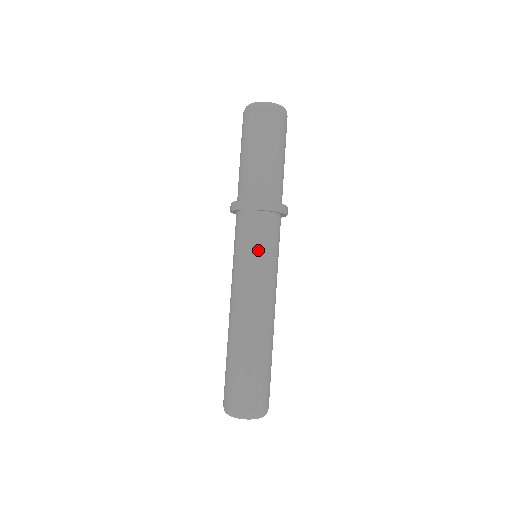
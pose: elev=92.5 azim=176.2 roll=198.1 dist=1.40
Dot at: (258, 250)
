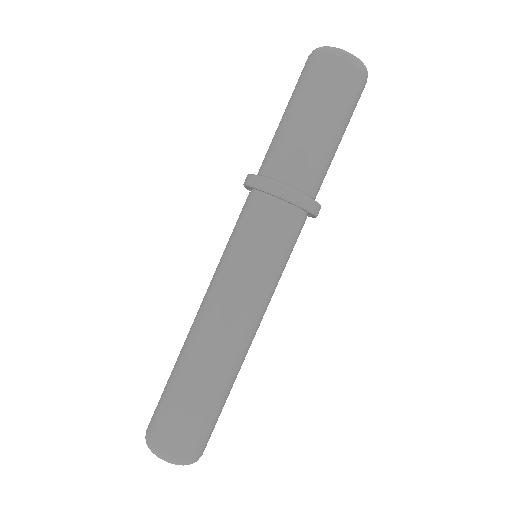
Dot at: (273, 257)
